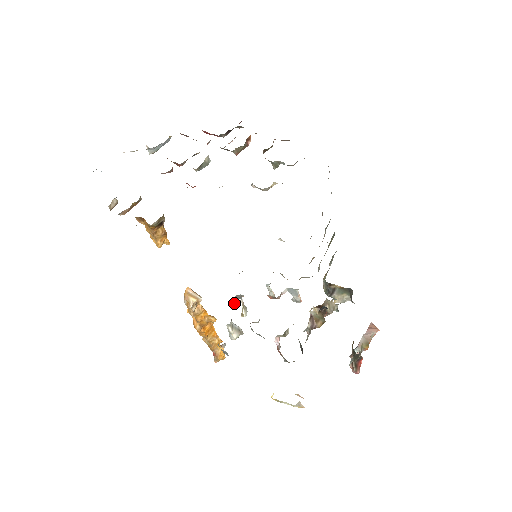
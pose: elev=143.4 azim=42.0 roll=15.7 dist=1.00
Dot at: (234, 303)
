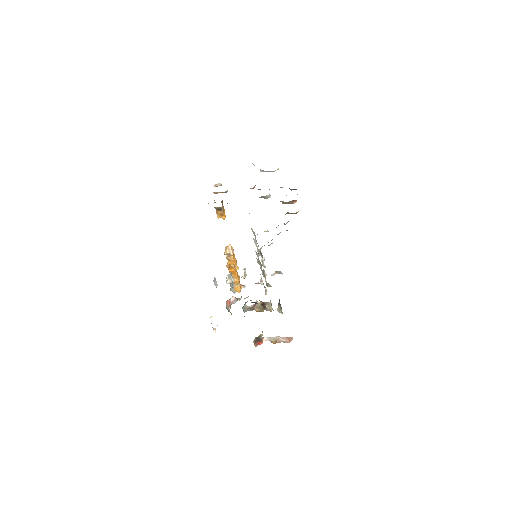
Dot at: (273, 273)
